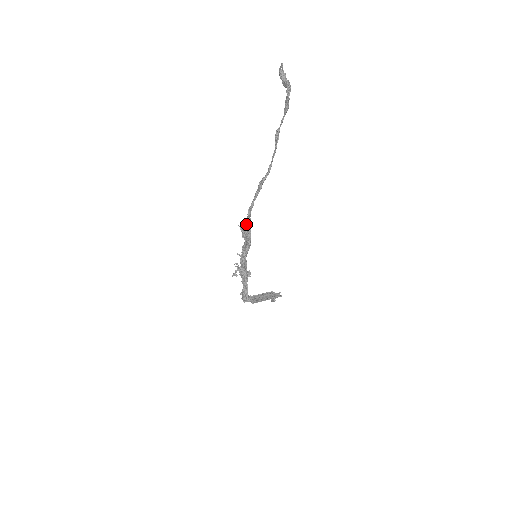
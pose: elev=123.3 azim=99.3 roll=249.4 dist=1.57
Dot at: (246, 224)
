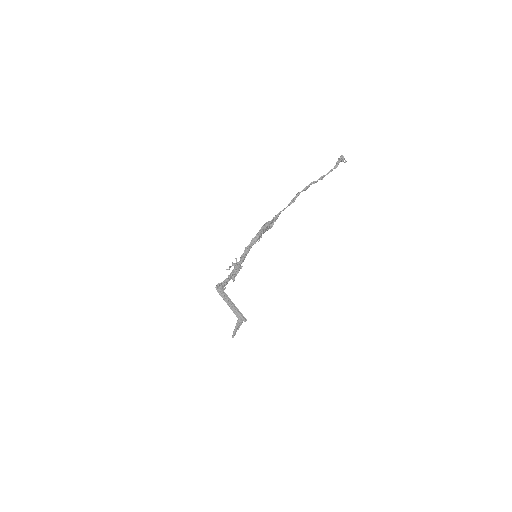
Dot at: occluded
